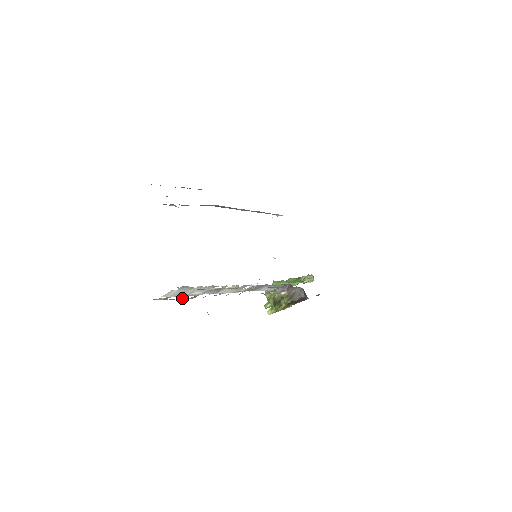
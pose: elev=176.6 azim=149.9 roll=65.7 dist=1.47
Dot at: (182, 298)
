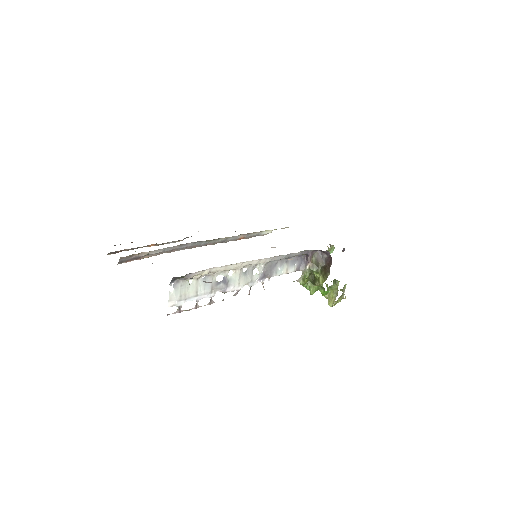
Dot at: (199, 306)
